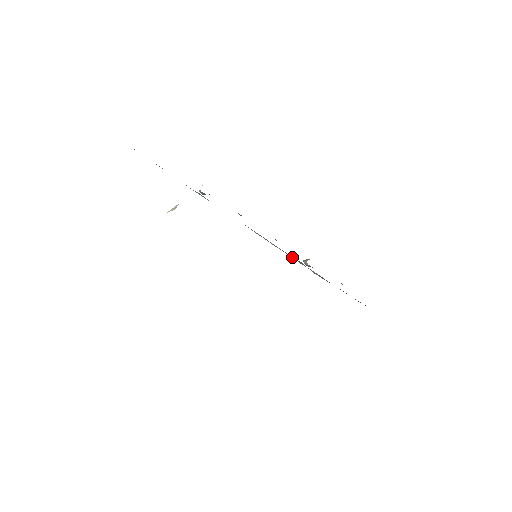
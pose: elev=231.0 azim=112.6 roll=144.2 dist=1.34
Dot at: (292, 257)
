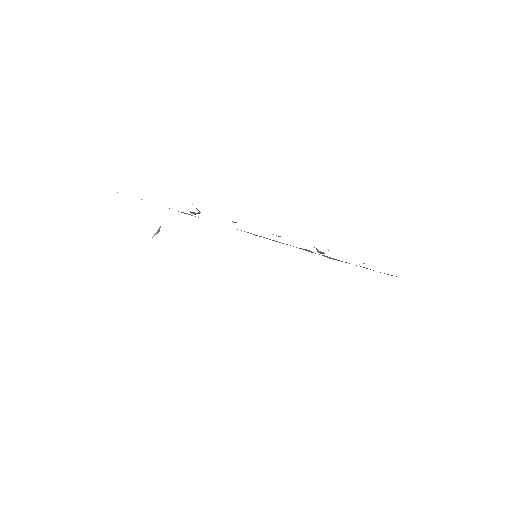
Dot at: occluded
